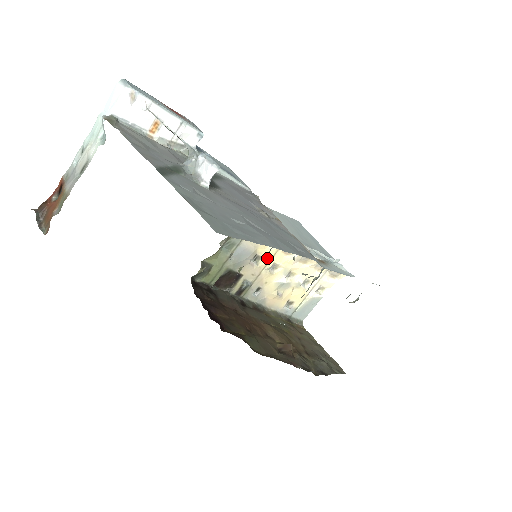
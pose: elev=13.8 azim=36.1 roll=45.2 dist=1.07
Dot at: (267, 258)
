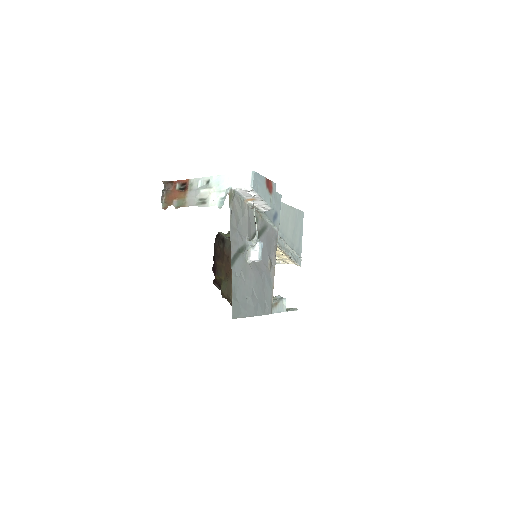
Dot at: occluded
